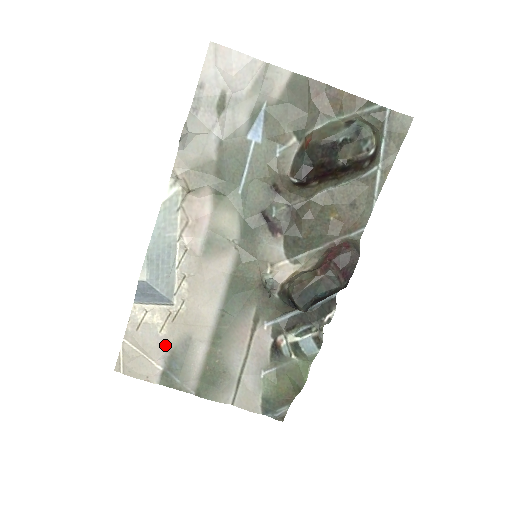
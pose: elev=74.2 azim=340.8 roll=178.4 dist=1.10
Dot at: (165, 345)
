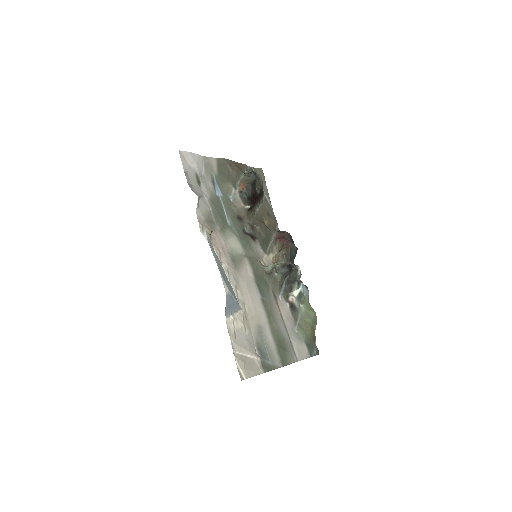
Dot at: (252, 341)
